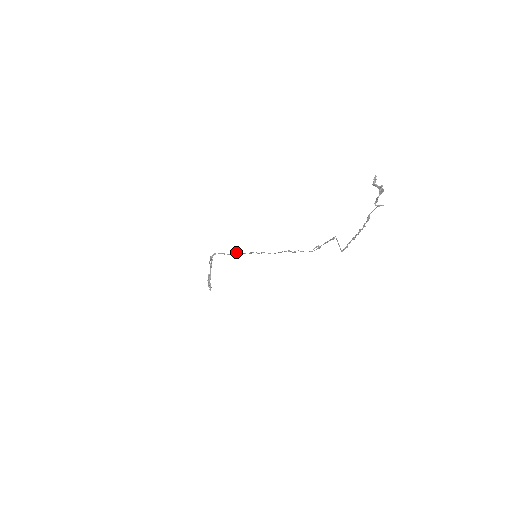
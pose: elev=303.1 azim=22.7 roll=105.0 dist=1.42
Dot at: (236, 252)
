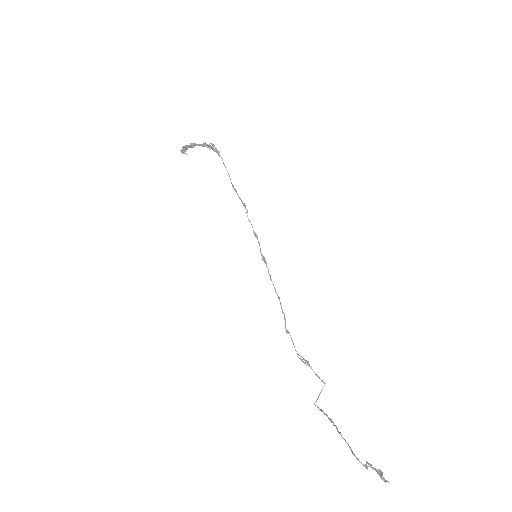
Dot at: (242, 202)
